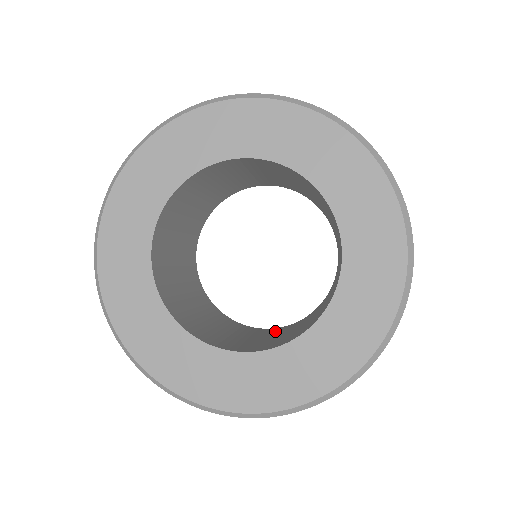
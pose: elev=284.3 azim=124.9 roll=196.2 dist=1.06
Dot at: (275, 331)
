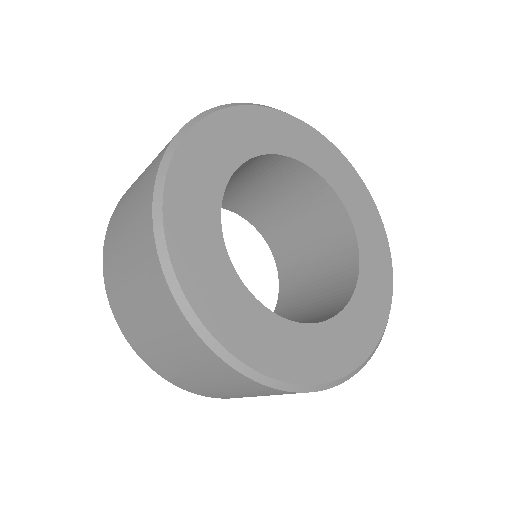
Dot at: occluded
